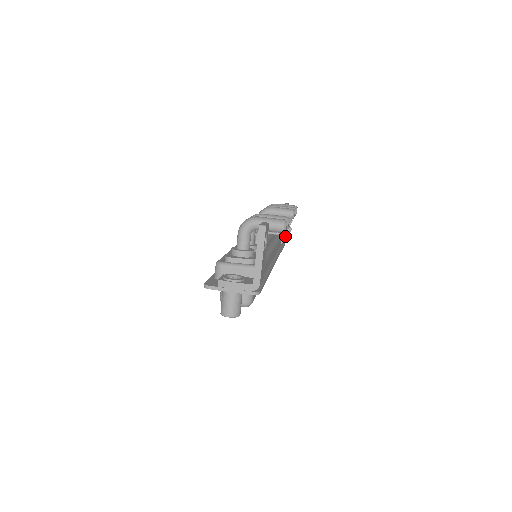
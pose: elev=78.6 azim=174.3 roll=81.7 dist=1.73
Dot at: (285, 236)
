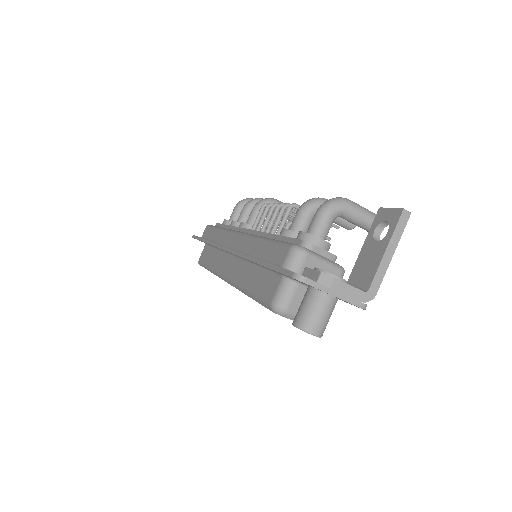
Dot at: occluded
